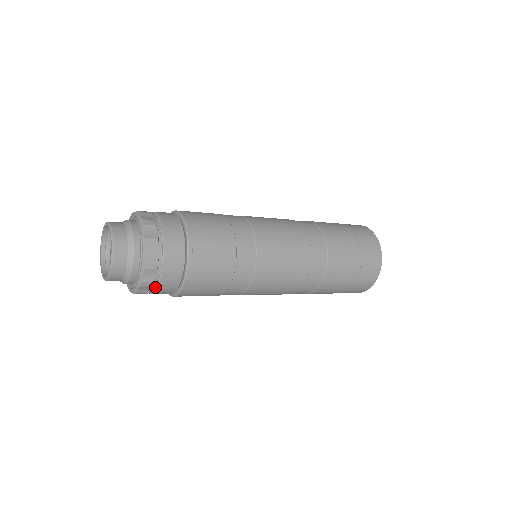
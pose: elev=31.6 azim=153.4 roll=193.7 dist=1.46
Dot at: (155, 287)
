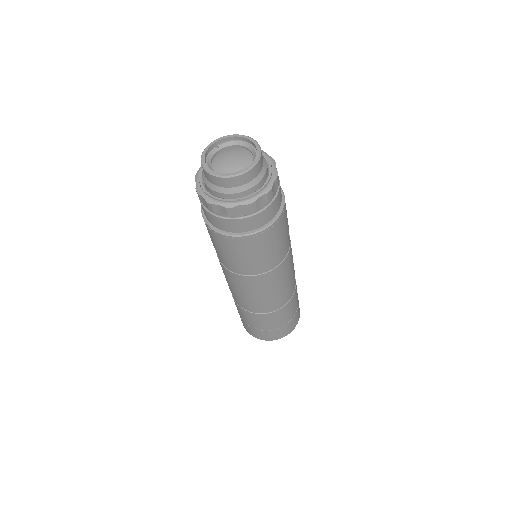
Dot at: (246, 215)
